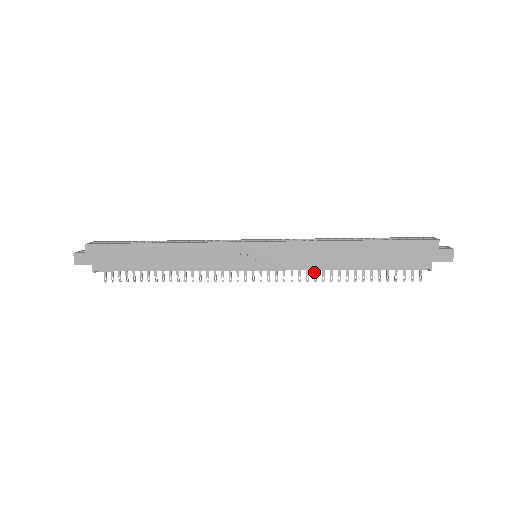
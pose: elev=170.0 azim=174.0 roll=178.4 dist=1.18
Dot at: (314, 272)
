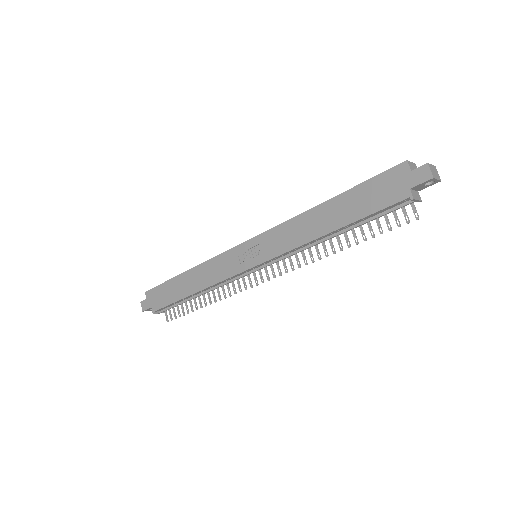
Dot at: (309, 253)
